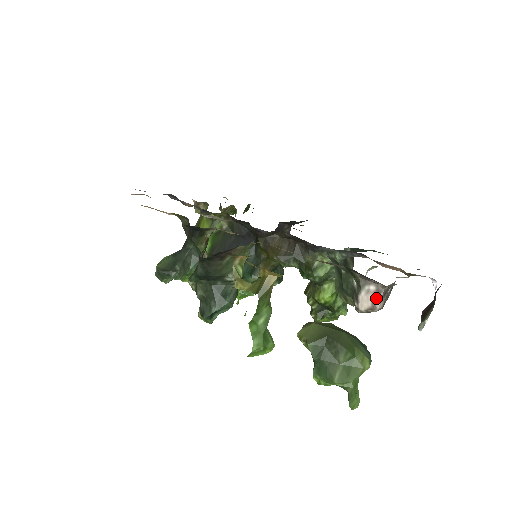
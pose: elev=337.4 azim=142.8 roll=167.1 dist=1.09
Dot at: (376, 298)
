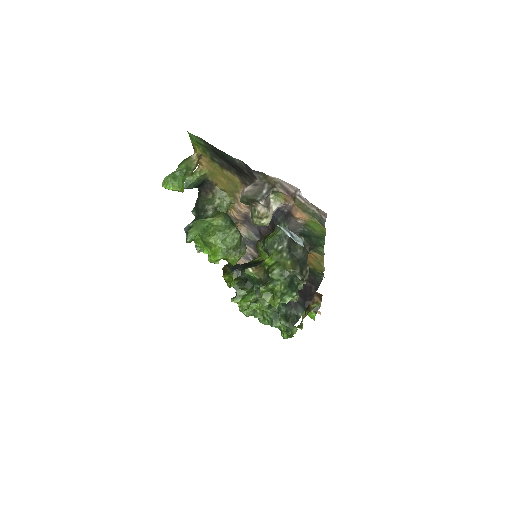
Dot at: (249, 186)
